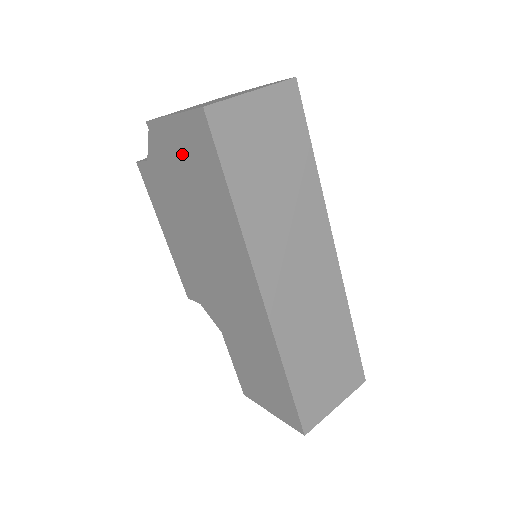
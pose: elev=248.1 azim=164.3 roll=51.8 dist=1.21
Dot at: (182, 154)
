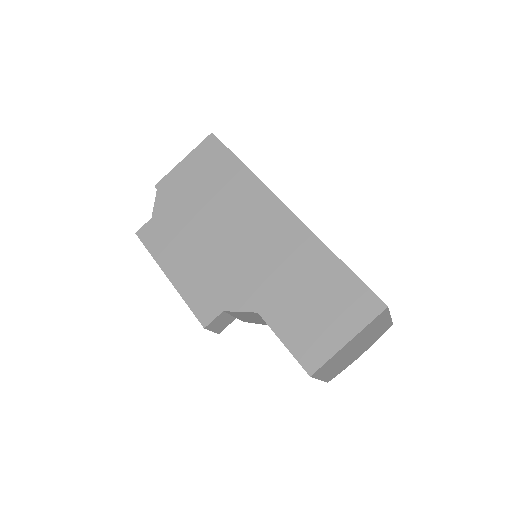
Dot at: (194, 175)
